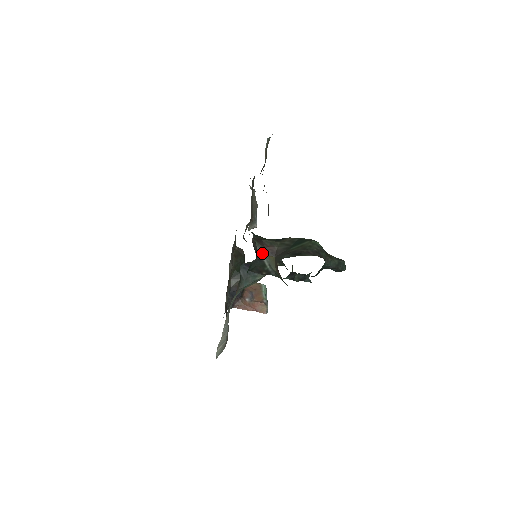
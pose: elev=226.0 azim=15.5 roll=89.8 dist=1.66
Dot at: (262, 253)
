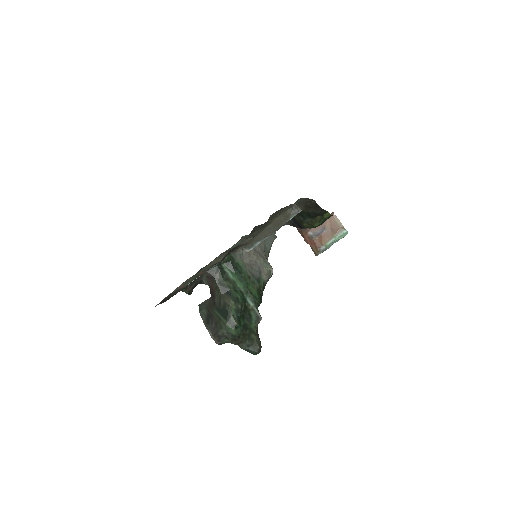
Dot at: (208, 284)
